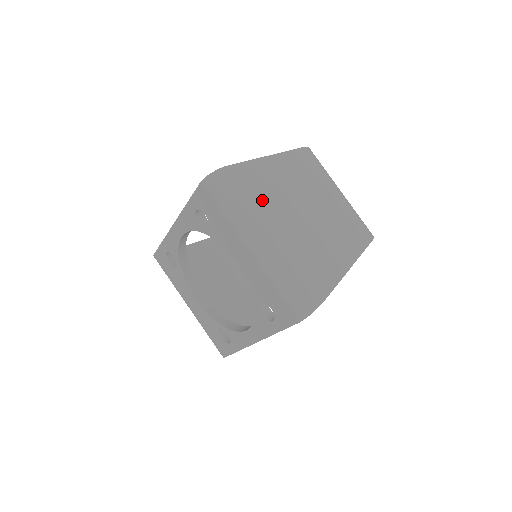
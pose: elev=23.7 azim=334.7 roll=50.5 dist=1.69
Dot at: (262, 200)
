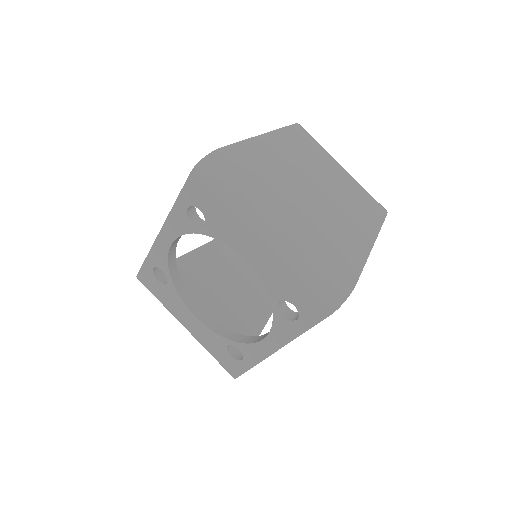
Dot at: (265, 182)
